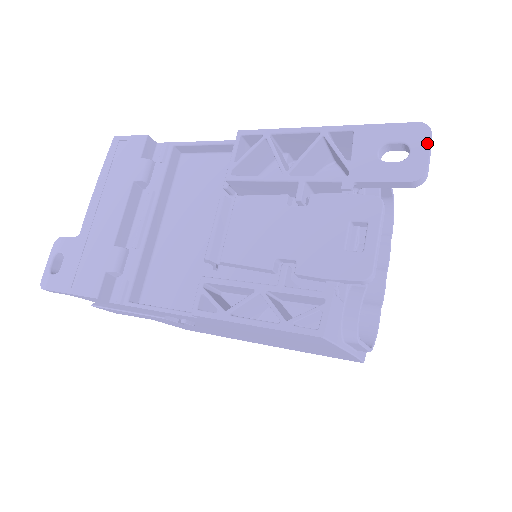
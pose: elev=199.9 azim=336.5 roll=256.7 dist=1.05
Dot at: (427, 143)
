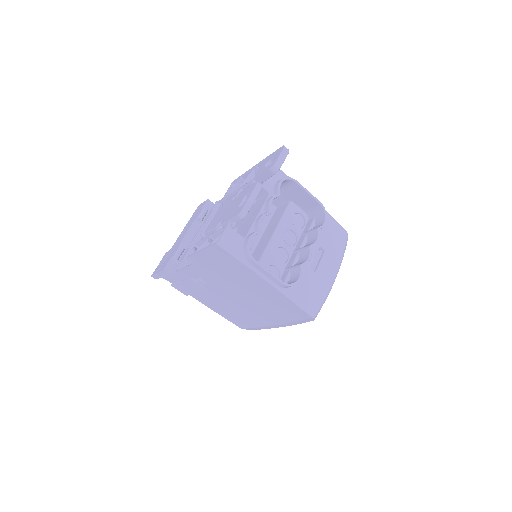
Dot at: (280, 152)
